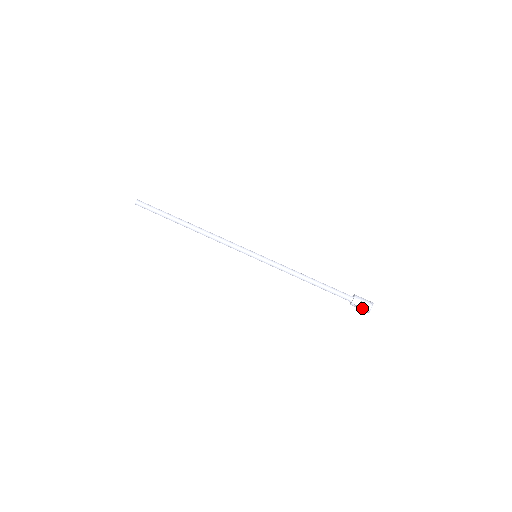
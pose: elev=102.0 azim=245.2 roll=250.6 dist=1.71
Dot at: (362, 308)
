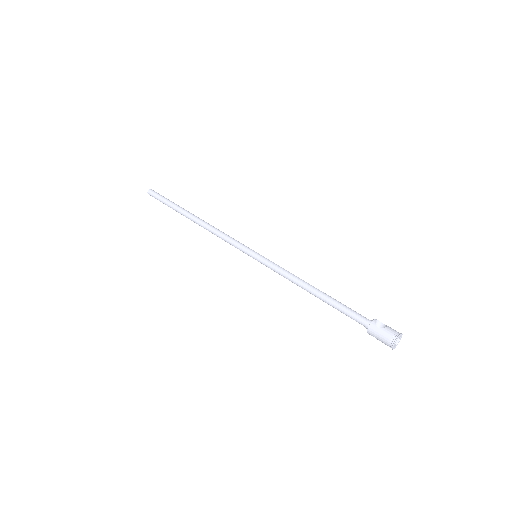
Dot at: (386, 331)
